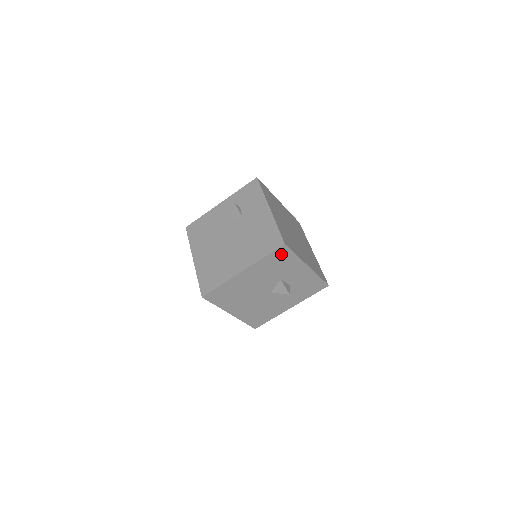
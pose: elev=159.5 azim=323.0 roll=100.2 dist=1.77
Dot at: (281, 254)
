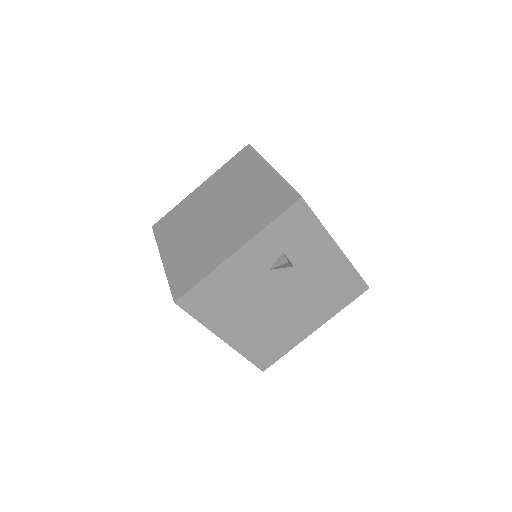
Dot at: occluded
